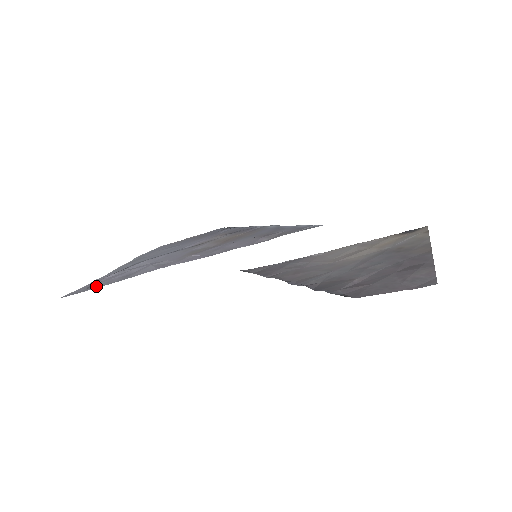
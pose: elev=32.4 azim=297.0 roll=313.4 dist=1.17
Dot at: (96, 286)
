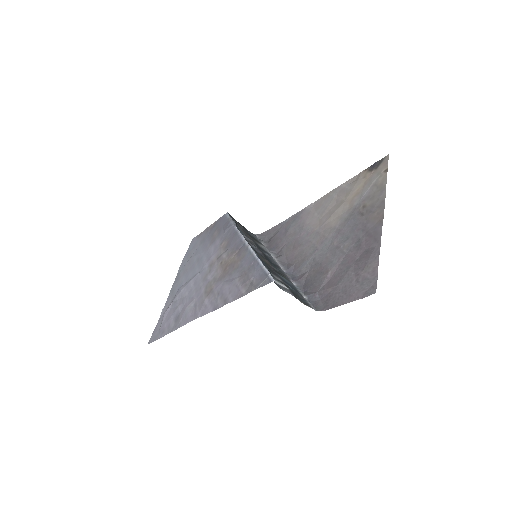
Dot at: (163, 332)
